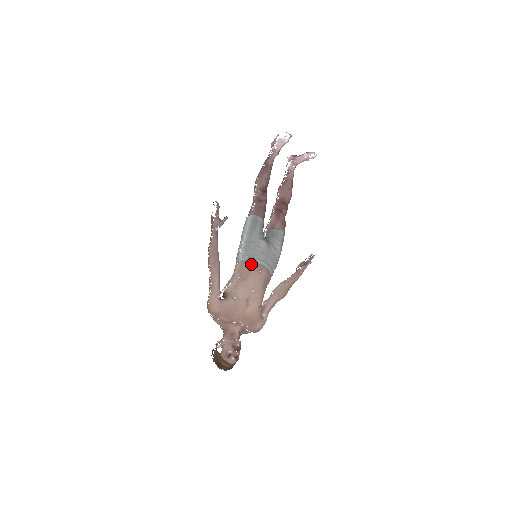
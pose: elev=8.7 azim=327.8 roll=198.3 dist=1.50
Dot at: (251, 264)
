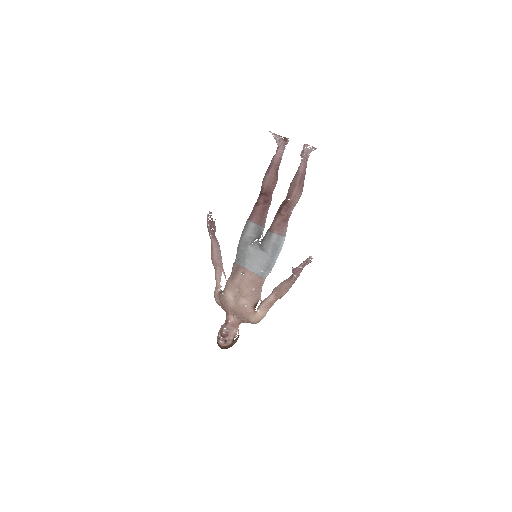
Dot at: (237, 266)
